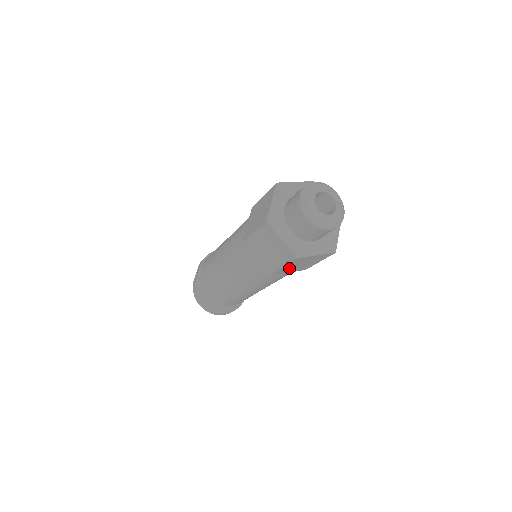
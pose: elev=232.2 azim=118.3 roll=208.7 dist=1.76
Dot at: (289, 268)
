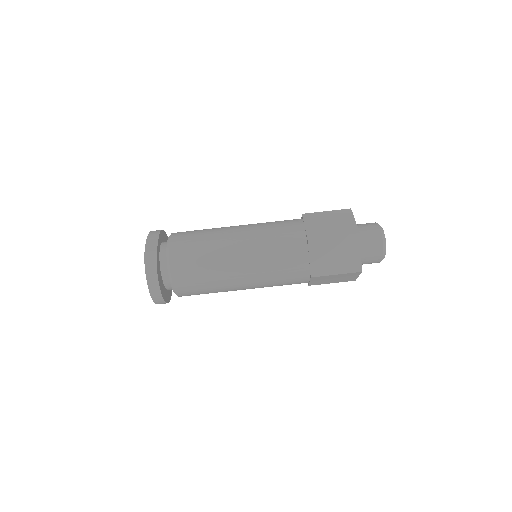
Dot at: (326, 278)
